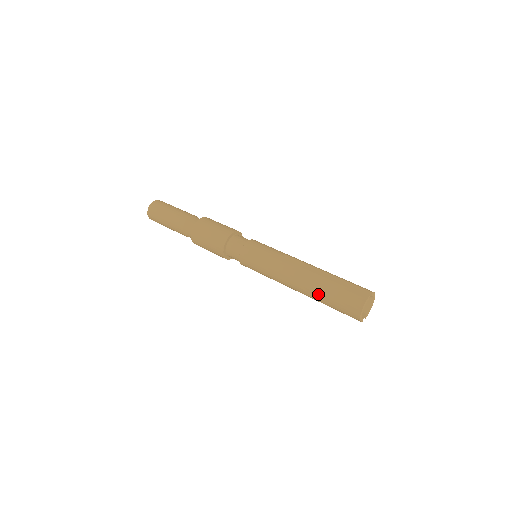
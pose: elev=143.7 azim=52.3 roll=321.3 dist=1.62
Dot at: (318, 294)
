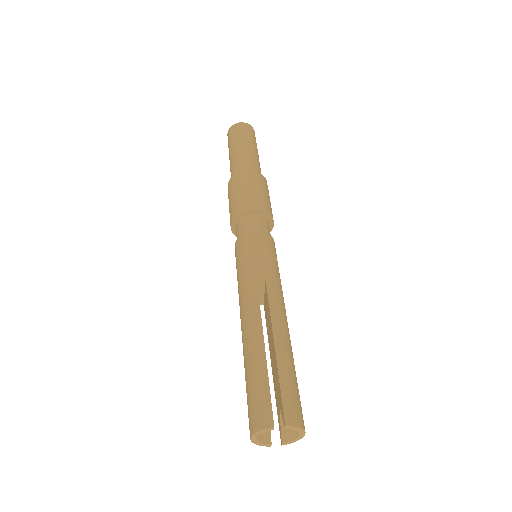
Dot at: (244, 364)
